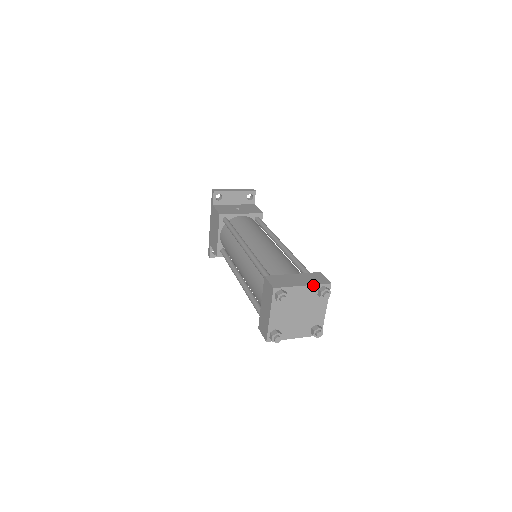
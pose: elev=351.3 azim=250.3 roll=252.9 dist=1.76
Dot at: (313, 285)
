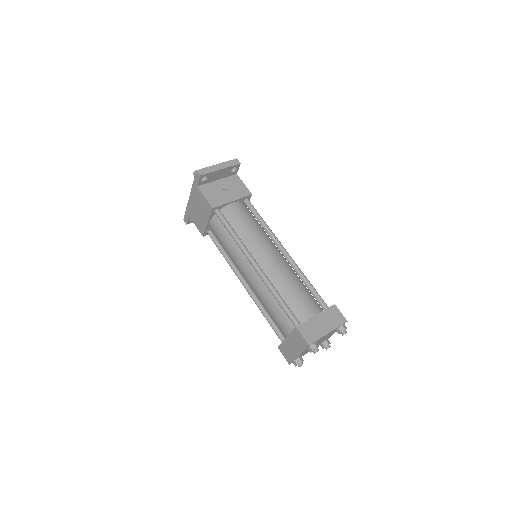
Dot at: (335, 329)
